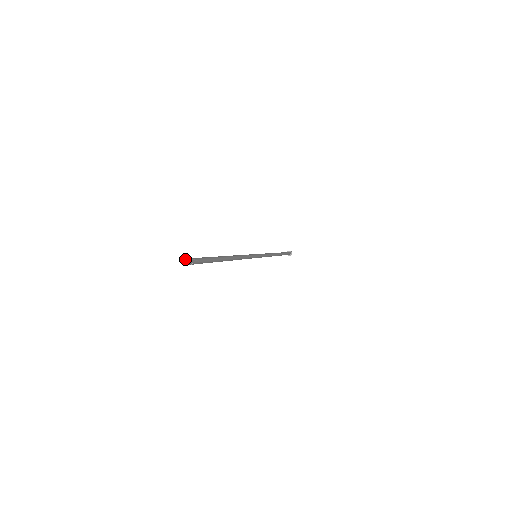
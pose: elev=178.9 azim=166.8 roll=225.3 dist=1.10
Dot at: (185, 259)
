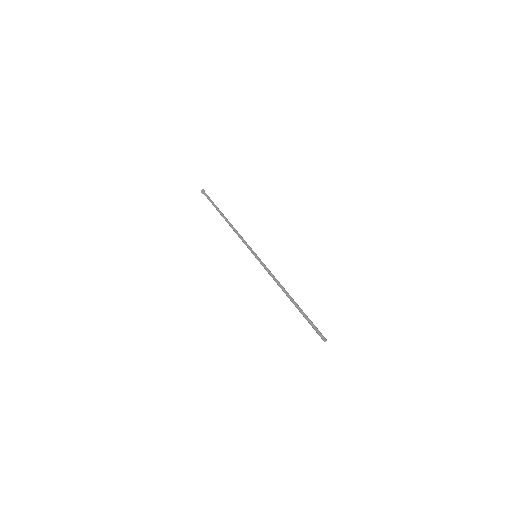
Dot at: (326, 340)
